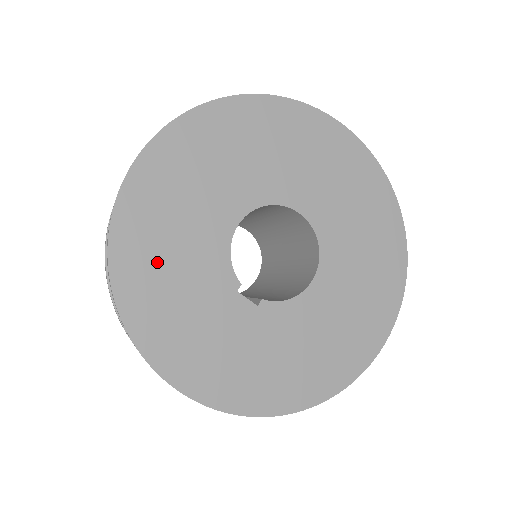
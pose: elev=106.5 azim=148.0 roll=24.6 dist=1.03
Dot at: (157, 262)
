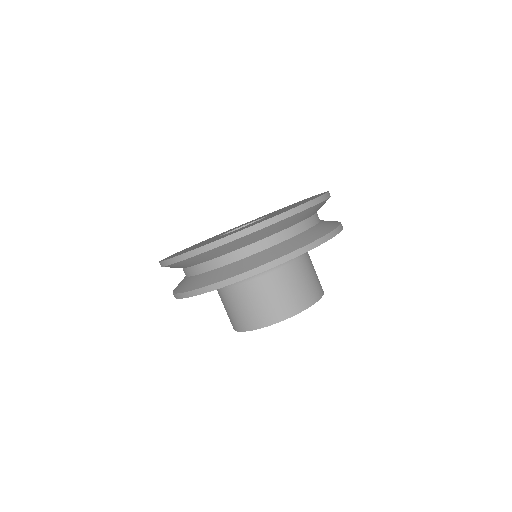
Dot at: occluded
